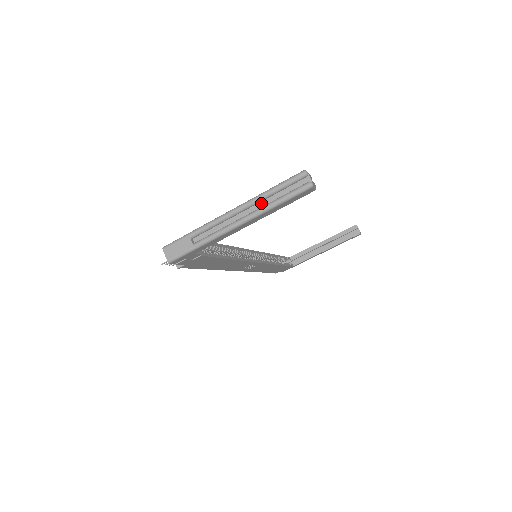
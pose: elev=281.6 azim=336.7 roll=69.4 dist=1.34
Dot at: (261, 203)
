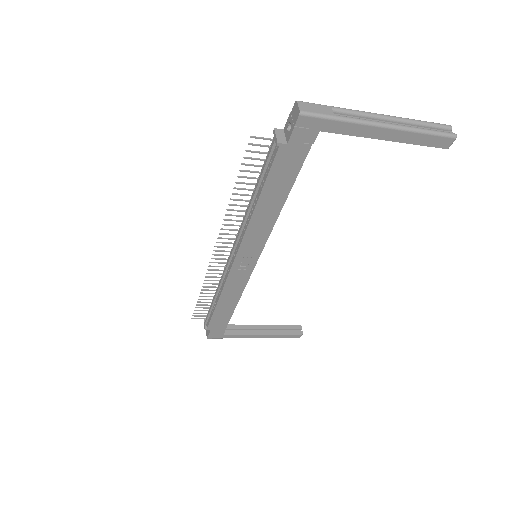
Dot at: (407, 125)
